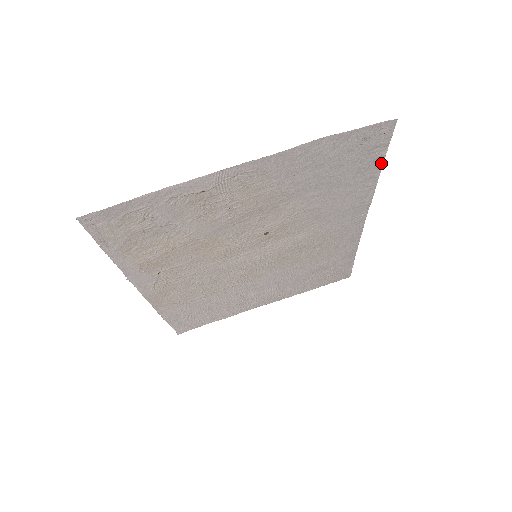
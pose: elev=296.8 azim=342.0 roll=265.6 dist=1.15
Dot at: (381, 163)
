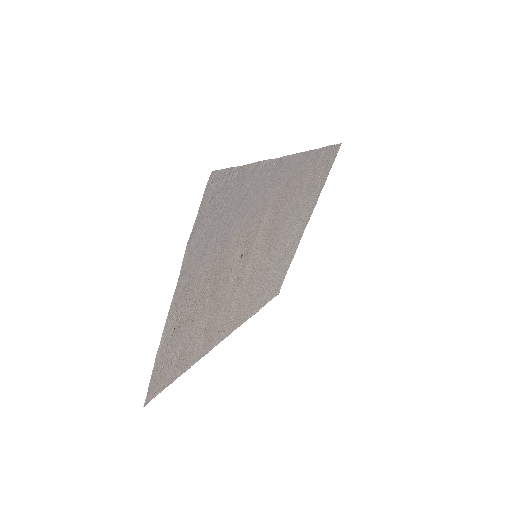
Dot at: (246, 166)
